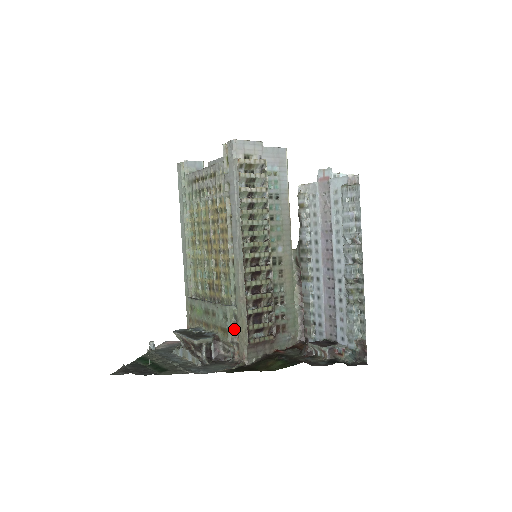
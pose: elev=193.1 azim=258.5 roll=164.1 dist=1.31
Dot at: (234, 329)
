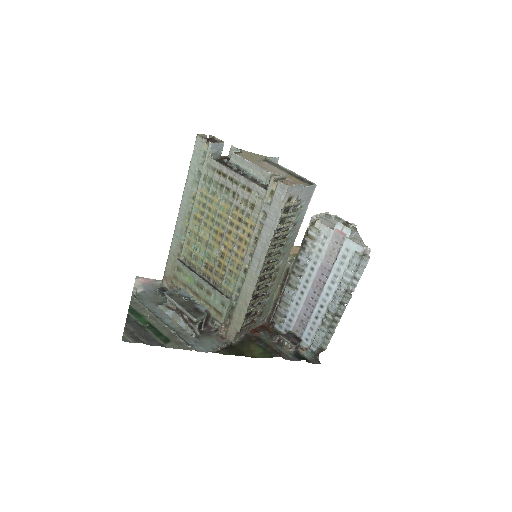
Dot at: (228, 315)
